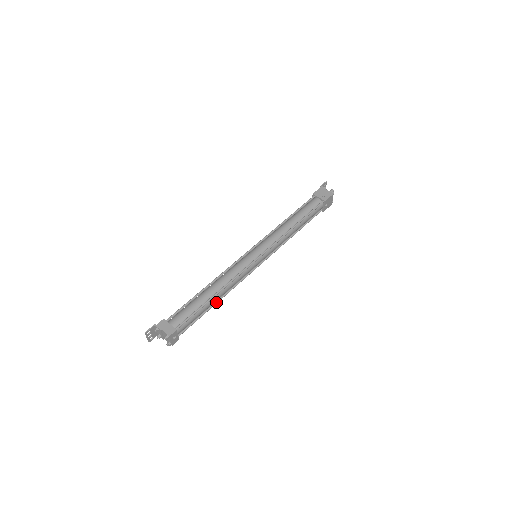
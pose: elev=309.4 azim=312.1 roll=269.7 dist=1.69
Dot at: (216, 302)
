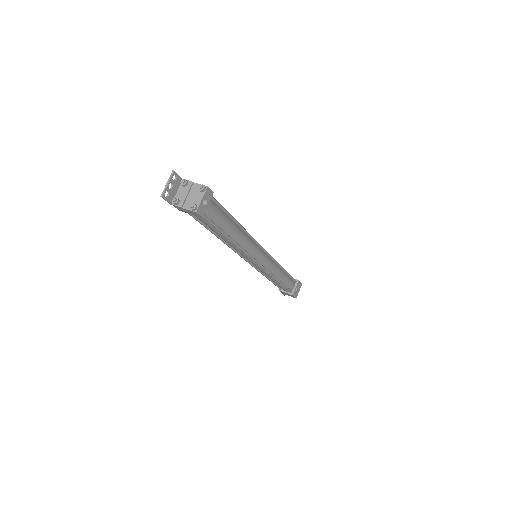
Dot at: (232, 239)
